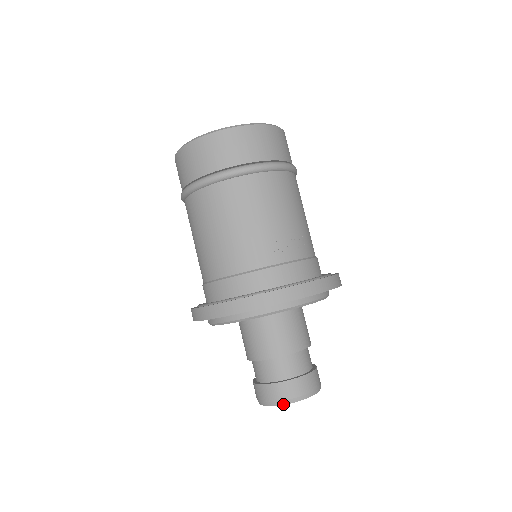
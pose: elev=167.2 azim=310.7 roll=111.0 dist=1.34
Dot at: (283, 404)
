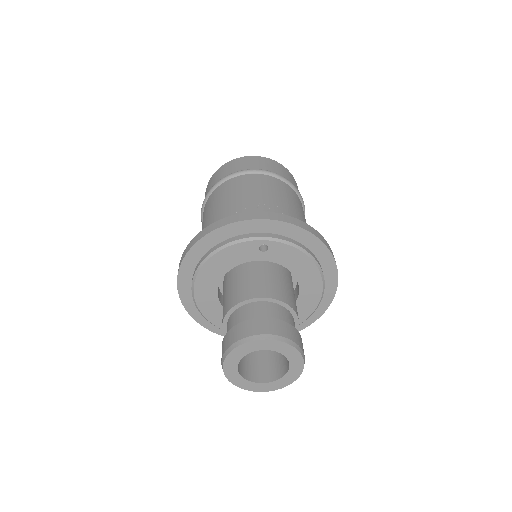
Dot at: (231, 349)
